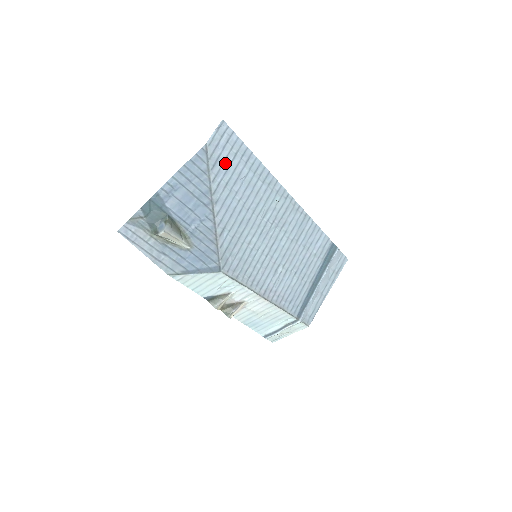
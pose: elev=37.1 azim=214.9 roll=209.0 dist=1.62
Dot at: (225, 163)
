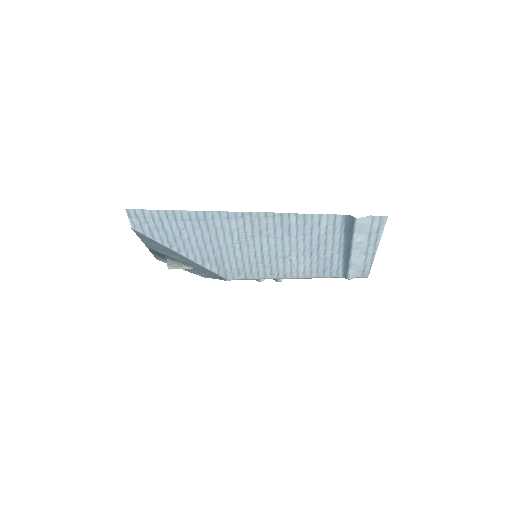
Dot at: (159, 229)
